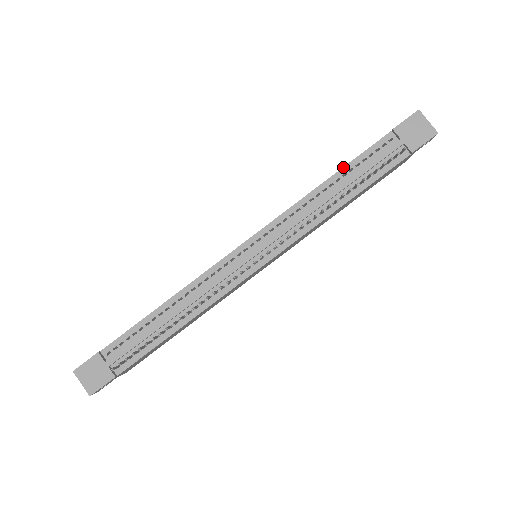
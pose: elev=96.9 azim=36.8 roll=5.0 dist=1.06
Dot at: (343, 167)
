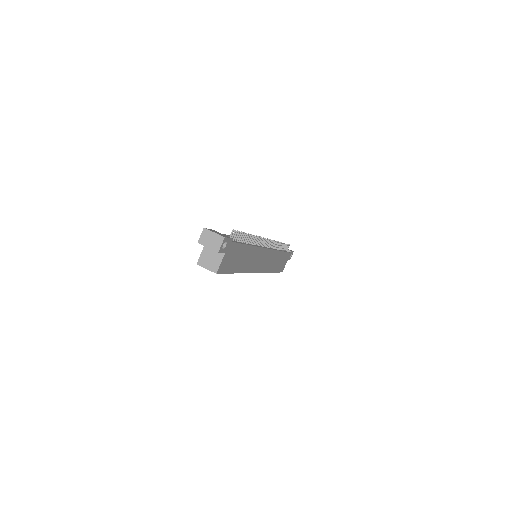
Dot at: occluded
